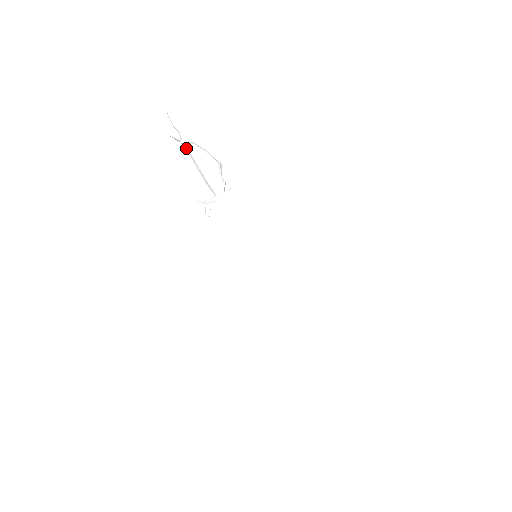
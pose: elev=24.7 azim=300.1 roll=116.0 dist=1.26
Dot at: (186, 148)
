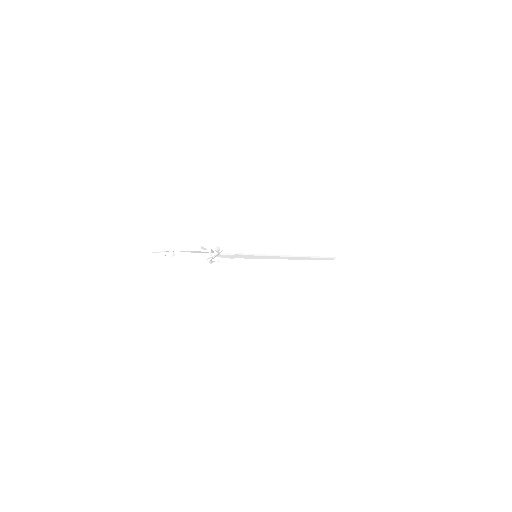
Dot at: (175, 255)
